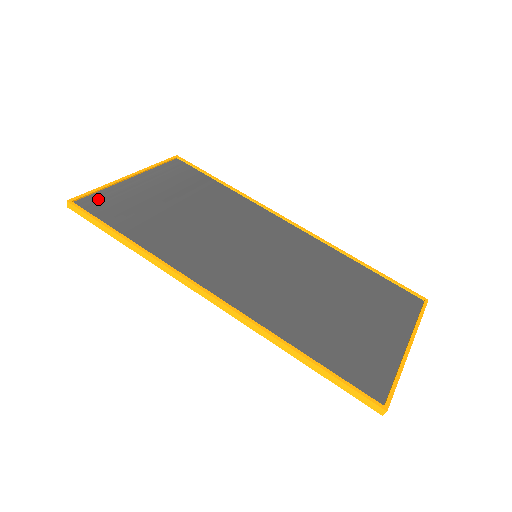
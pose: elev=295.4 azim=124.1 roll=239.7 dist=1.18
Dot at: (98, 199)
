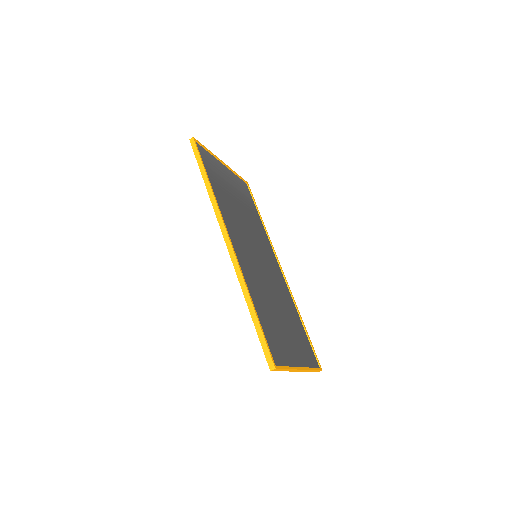
Dot at: (205, 153)
